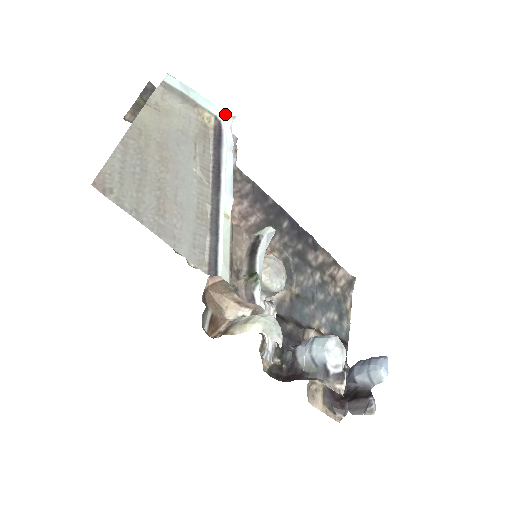
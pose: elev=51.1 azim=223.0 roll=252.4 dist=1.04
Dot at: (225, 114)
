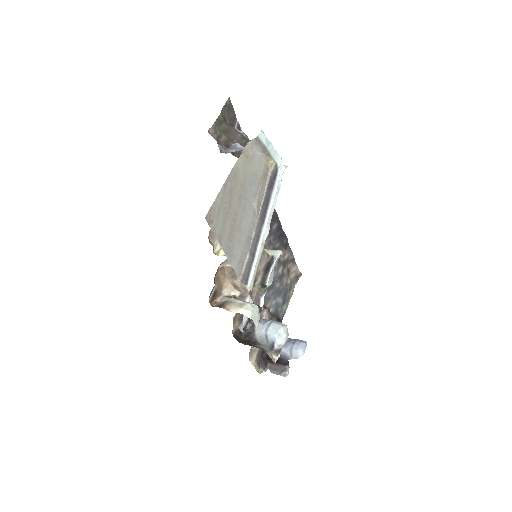
Dot at: (282, 163)
